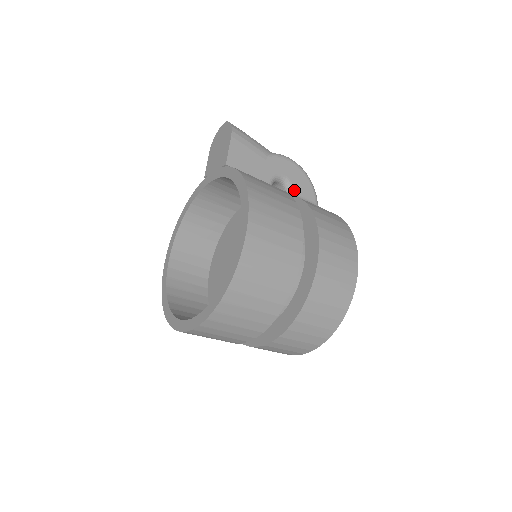
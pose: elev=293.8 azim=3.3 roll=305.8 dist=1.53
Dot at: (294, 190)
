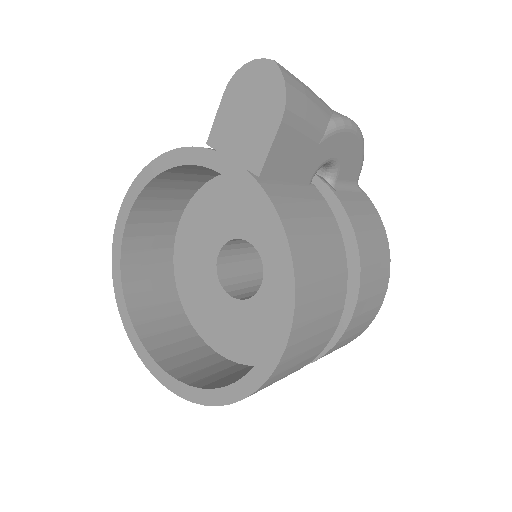
Dot at: (338, 175)
